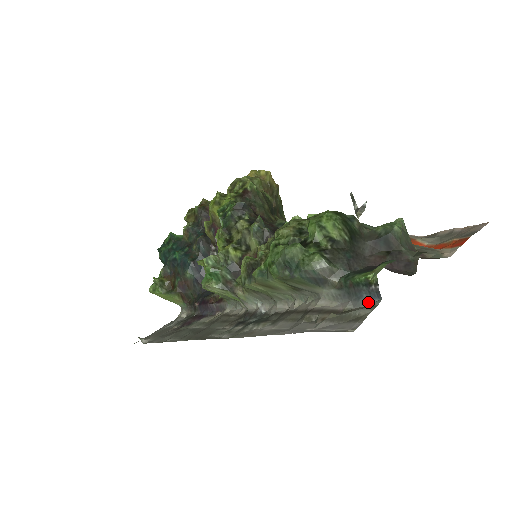
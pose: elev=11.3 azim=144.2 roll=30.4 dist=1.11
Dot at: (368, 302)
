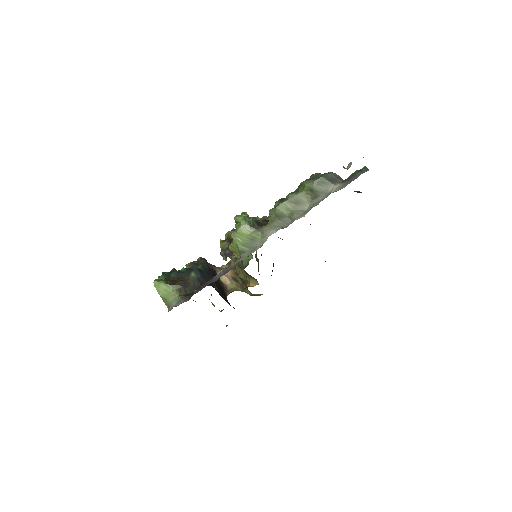
Dot at: (362, 173)
